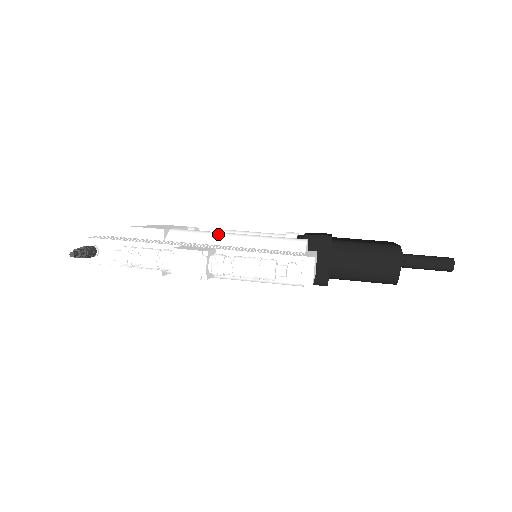
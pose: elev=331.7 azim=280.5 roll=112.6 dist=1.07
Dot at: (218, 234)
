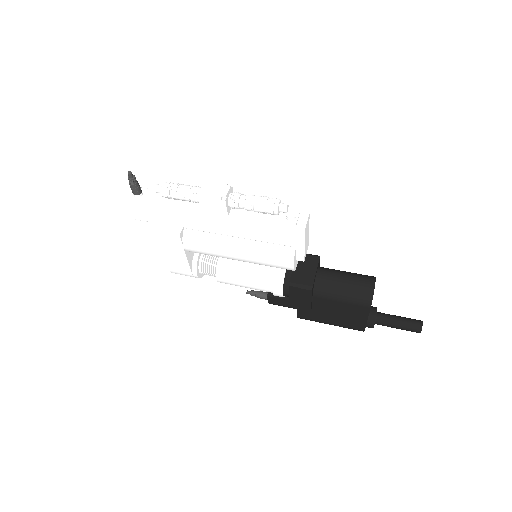
Dot at: occluded
